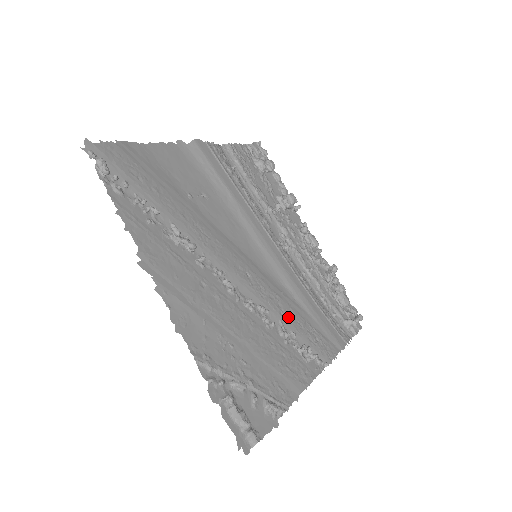
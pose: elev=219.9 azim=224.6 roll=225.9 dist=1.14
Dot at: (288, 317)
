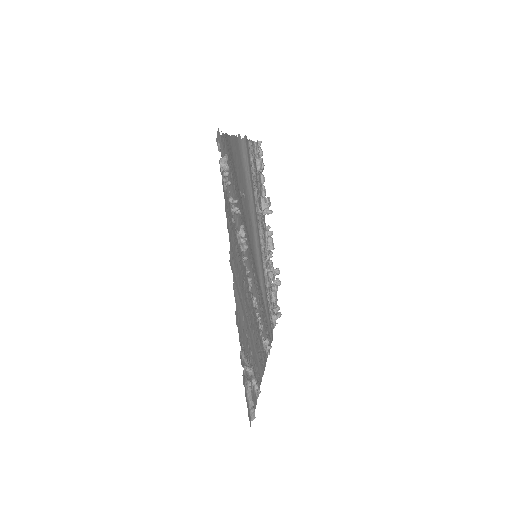
Dot at: (262, 312)
